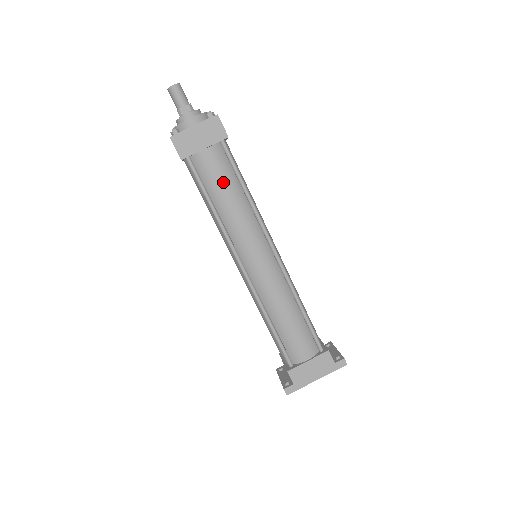
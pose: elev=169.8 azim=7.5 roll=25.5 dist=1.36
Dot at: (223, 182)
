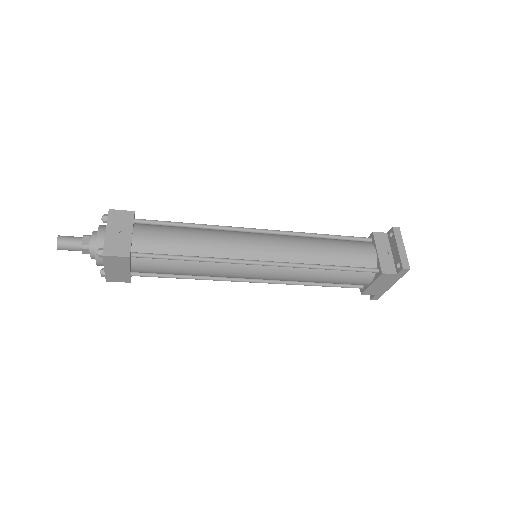
Dot at: (169, 270)
